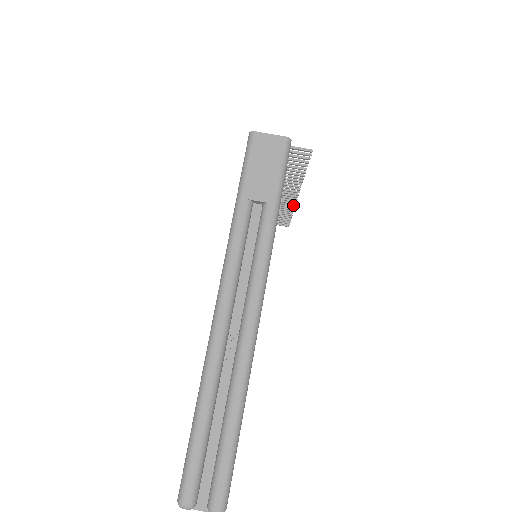
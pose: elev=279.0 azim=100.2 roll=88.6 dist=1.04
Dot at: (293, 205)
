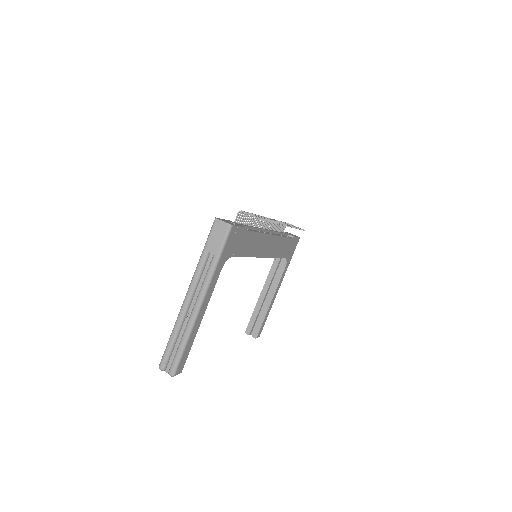
Dot at: occluded
